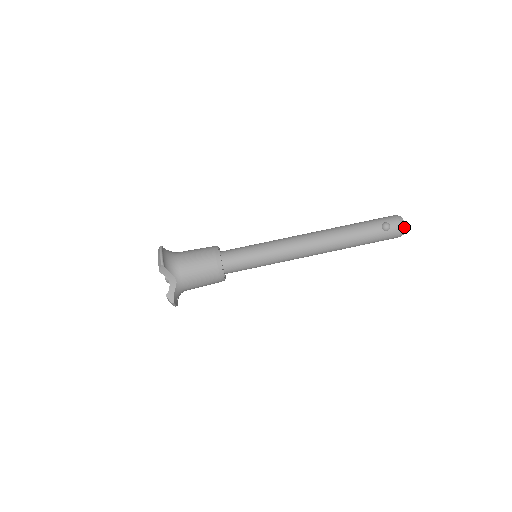
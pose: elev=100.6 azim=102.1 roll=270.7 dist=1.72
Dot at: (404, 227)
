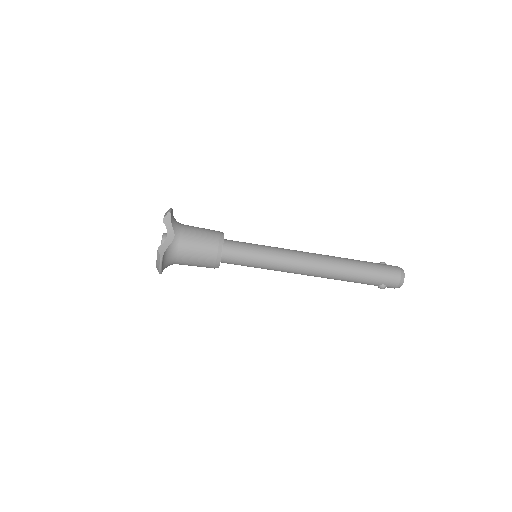
Dot at: occluded
